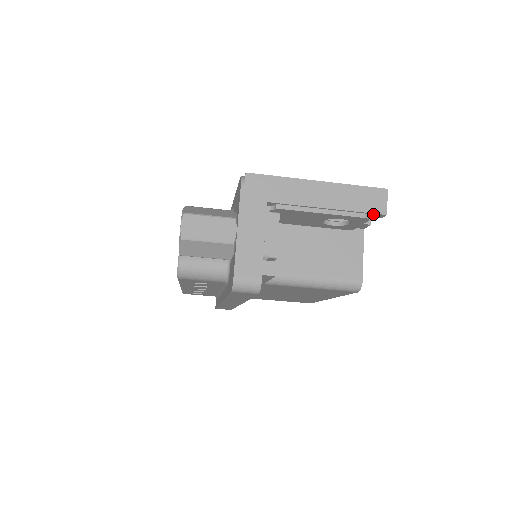
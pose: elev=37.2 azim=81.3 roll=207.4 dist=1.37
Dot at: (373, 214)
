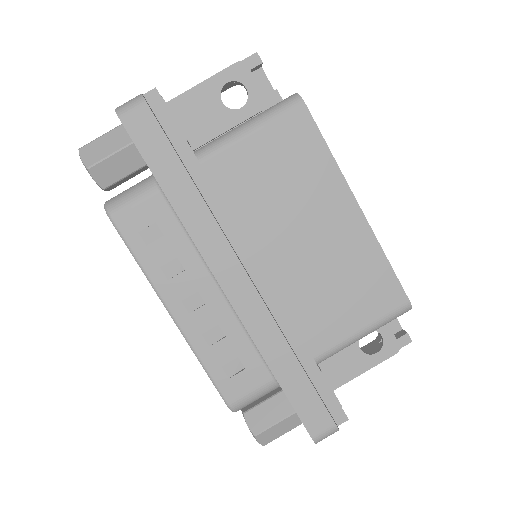
Dot at: (247, 61)
